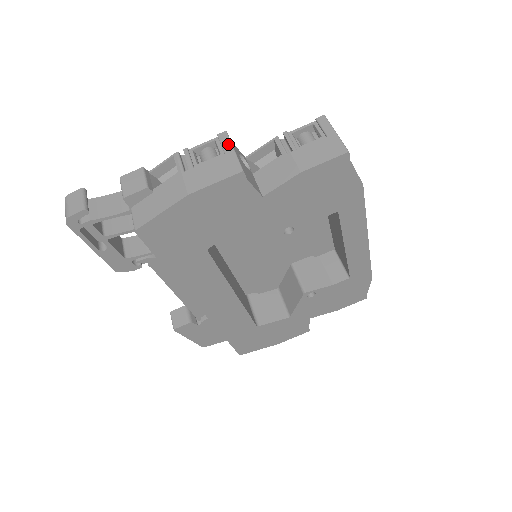
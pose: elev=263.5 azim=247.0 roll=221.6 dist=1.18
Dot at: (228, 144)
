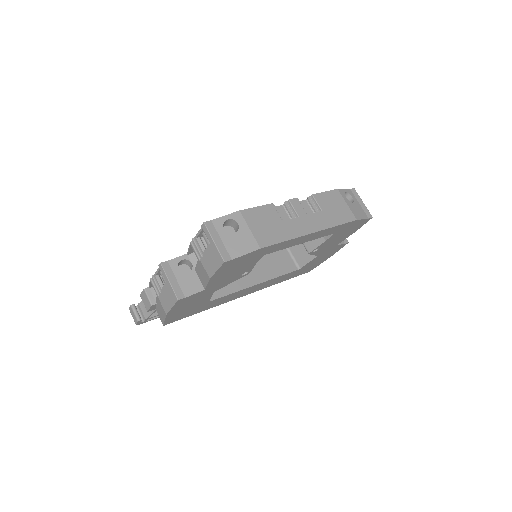
Dot at: (165, 276)
